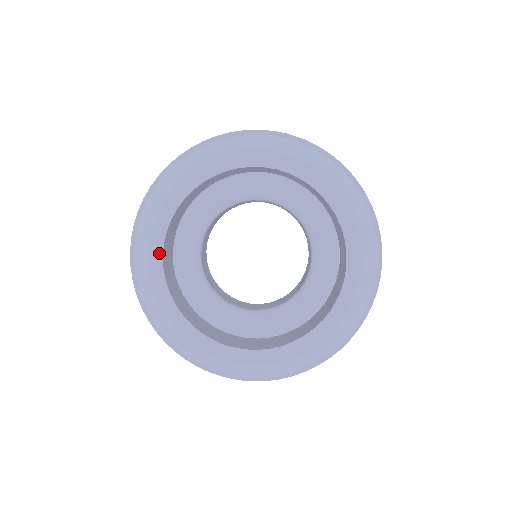
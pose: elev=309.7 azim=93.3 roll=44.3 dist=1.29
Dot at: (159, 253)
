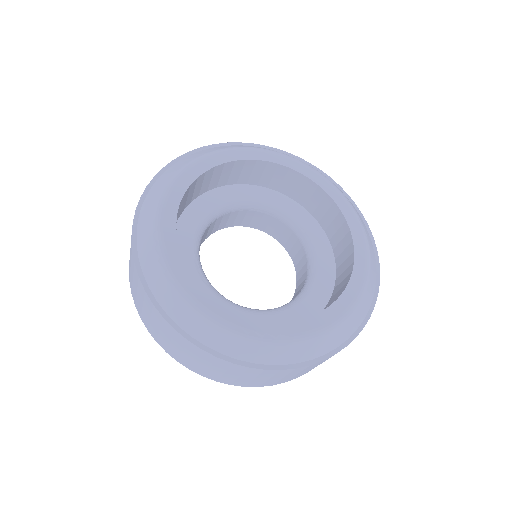
Dot at: (203, 293)
